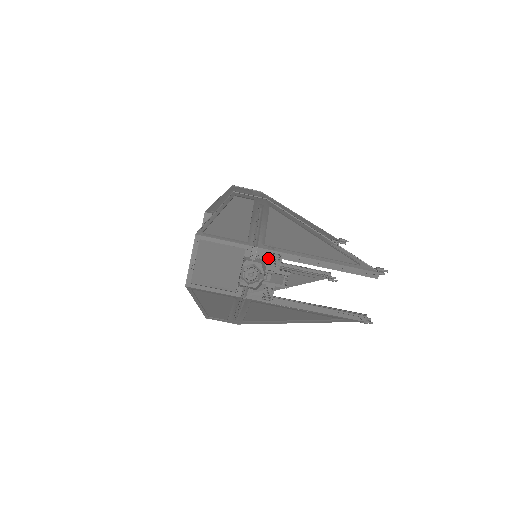
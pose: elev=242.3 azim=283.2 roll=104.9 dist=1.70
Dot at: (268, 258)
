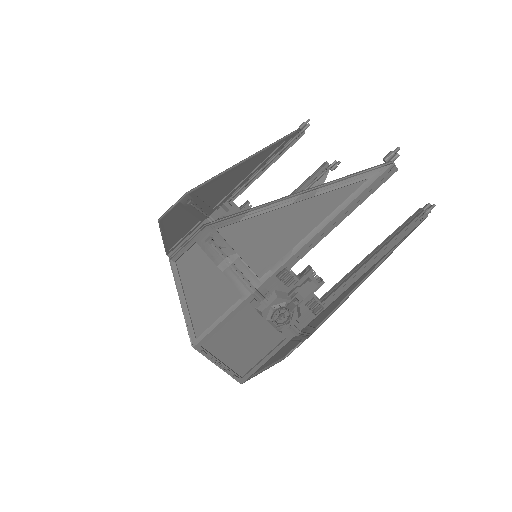
Dot at: (277, 284)
